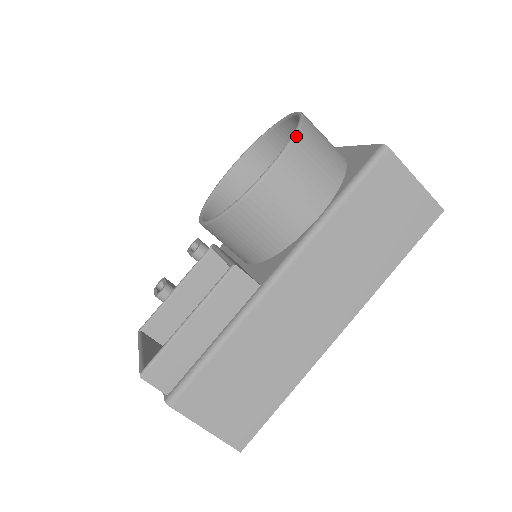
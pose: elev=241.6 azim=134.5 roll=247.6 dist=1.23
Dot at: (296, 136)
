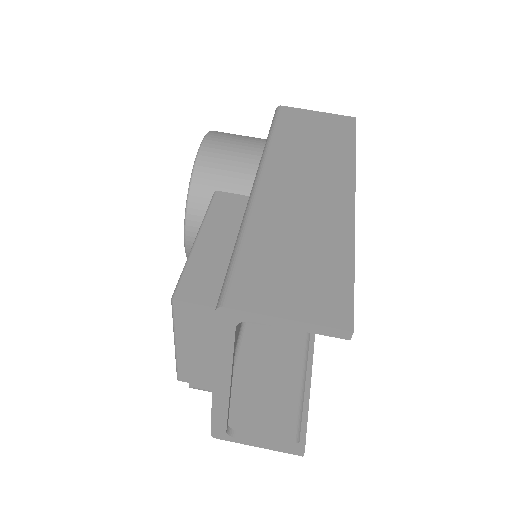
Dot at: occluded
